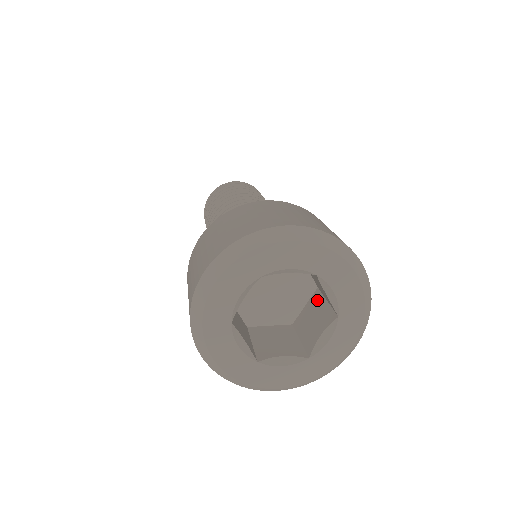
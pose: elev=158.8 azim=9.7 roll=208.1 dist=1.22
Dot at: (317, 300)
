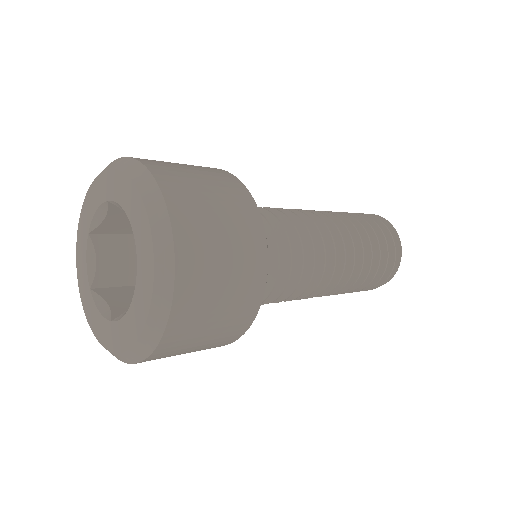
Dot at: occluded
